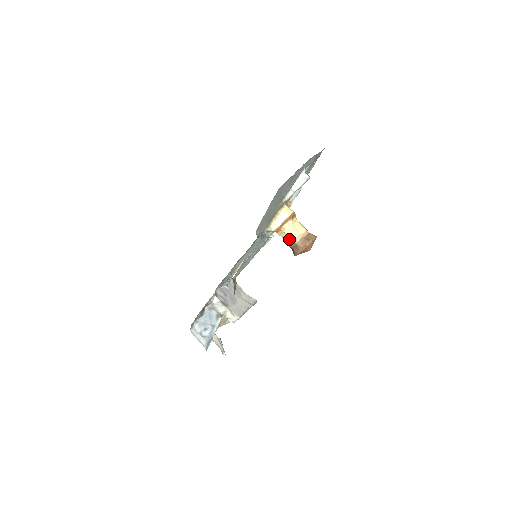
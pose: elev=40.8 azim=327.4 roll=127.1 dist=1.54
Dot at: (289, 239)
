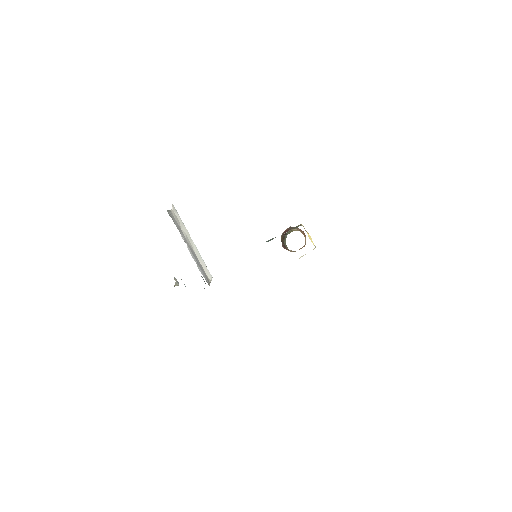
Dot at: occluded
